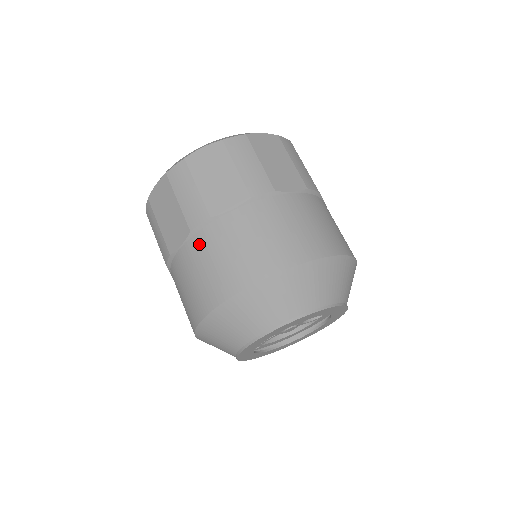
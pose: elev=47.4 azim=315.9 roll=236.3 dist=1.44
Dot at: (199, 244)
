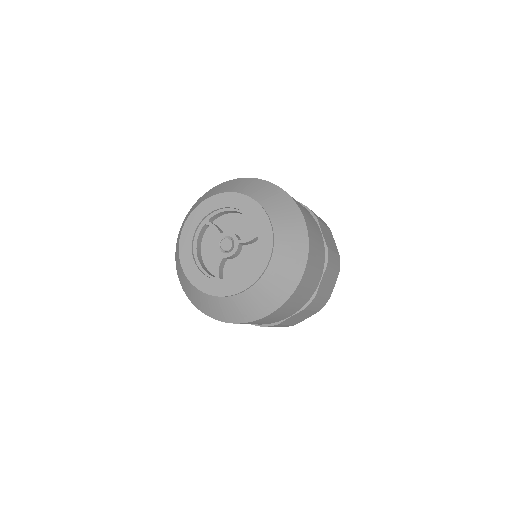
Dot at: occluded
